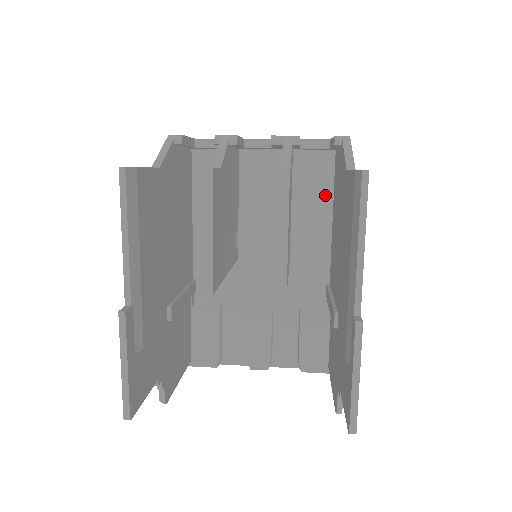
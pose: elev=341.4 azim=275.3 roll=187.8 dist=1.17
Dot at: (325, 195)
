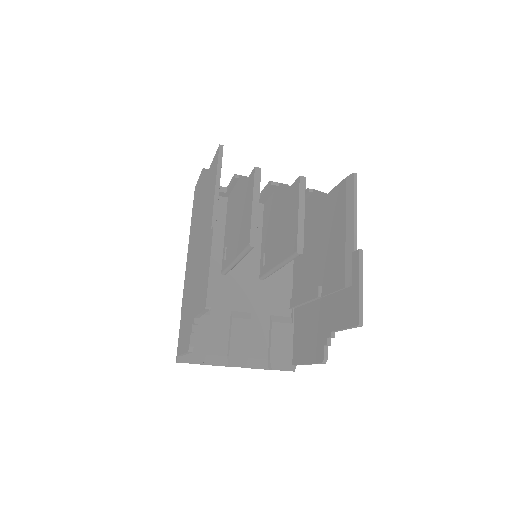
Dot at: occluded
